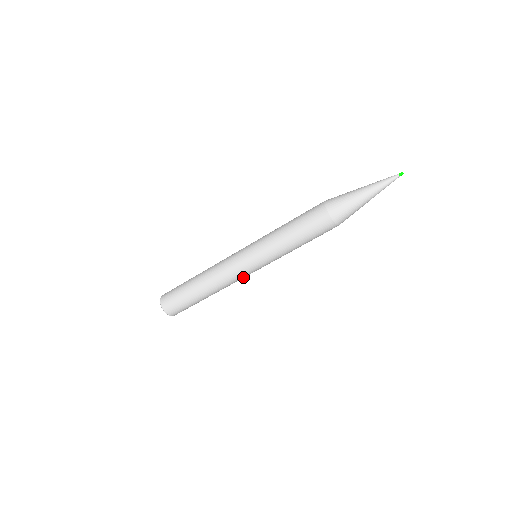
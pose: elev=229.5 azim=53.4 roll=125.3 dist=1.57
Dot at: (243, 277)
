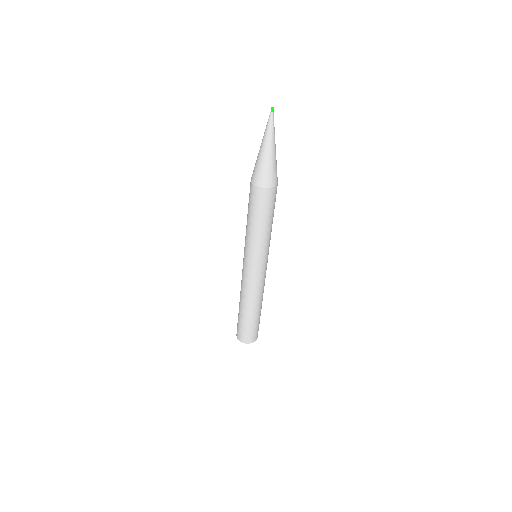
Dot at: (264, 277)
